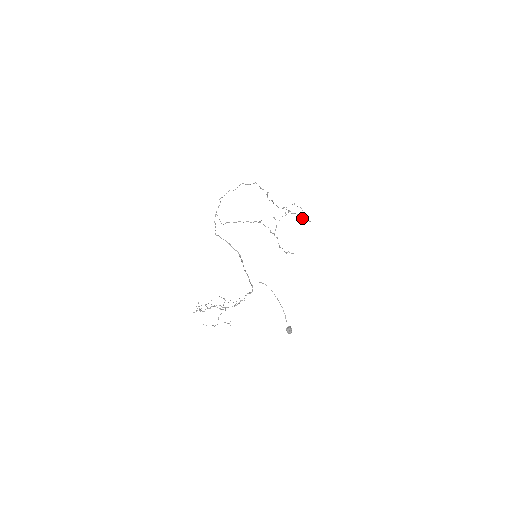
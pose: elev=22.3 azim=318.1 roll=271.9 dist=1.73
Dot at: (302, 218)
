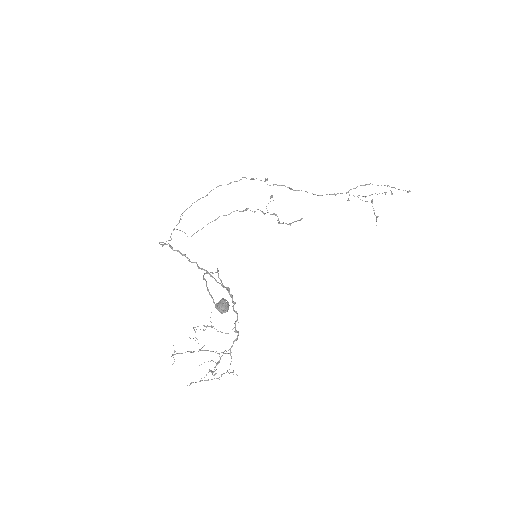
Dot at: (385, 193)
